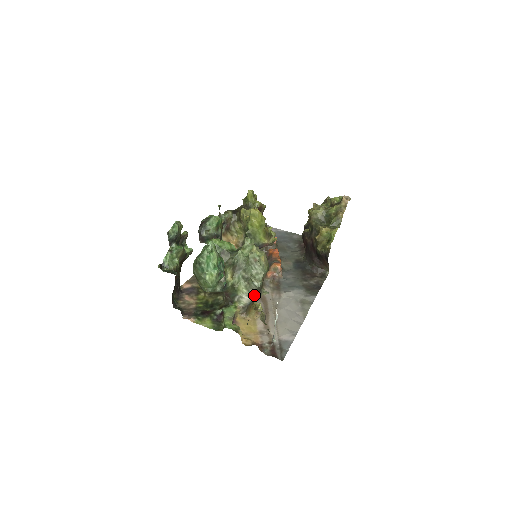
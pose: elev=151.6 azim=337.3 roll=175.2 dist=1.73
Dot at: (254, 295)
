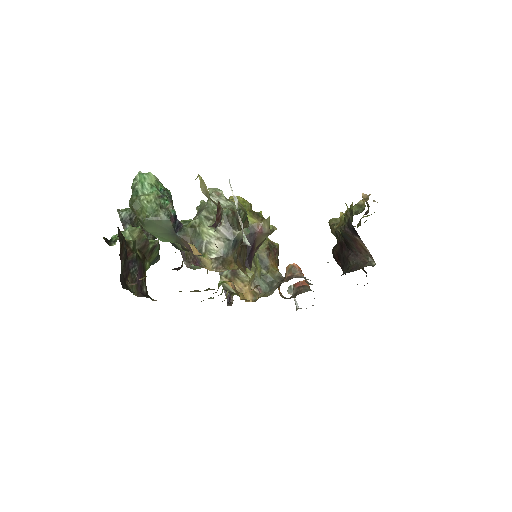
Dot at: (227, 236)
